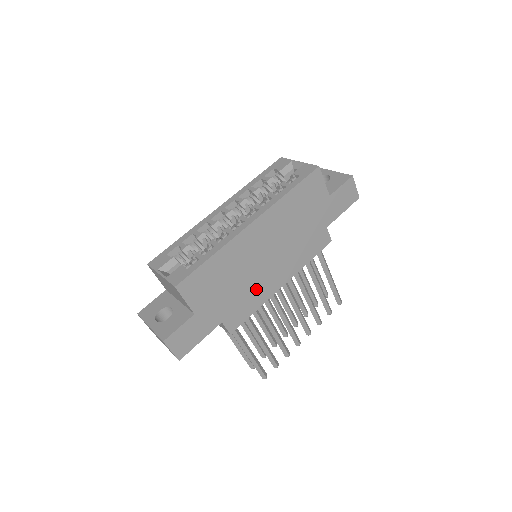
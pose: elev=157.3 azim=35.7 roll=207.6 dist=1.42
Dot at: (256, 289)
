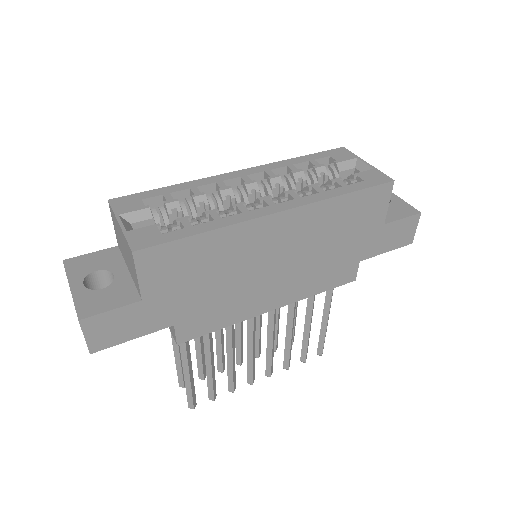
Dot at: (239, 300)
